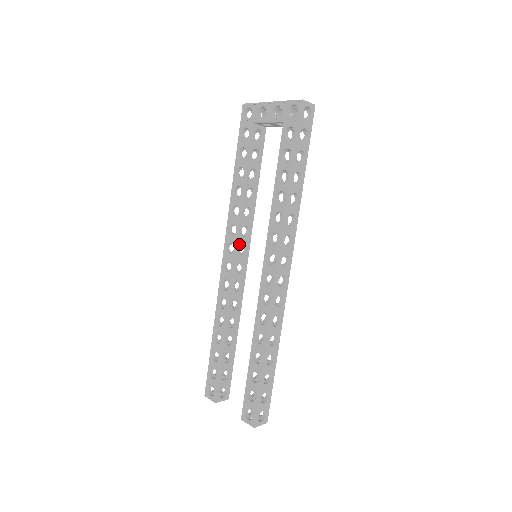
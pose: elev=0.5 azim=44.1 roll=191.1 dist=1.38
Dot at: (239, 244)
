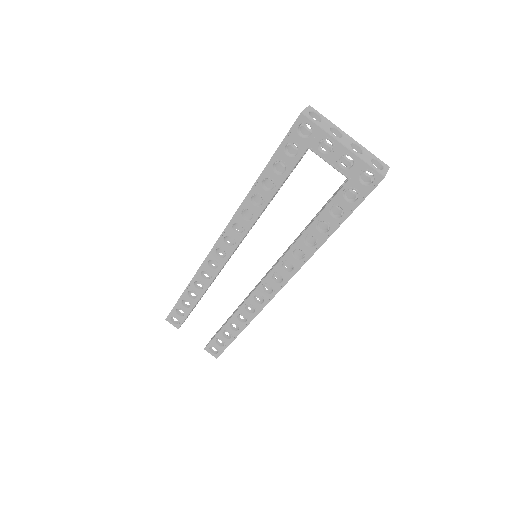
Dot at: occluded
